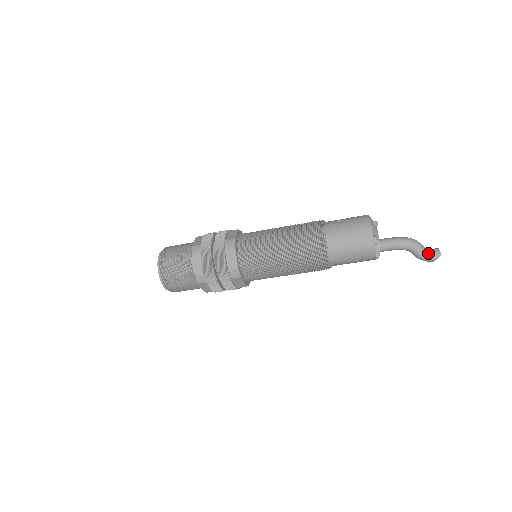
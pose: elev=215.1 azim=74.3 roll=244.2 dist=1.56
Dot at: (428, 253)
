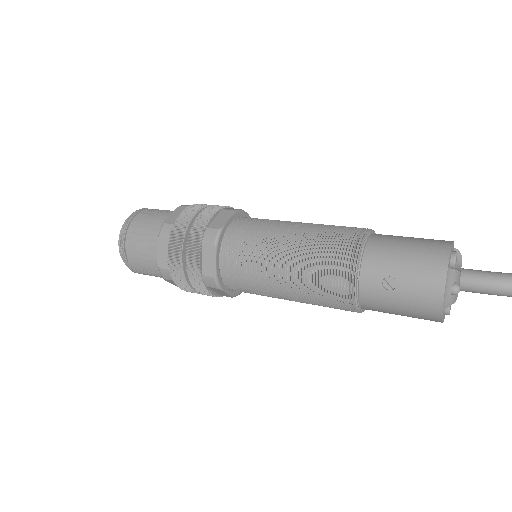
Dot at: out of frame
